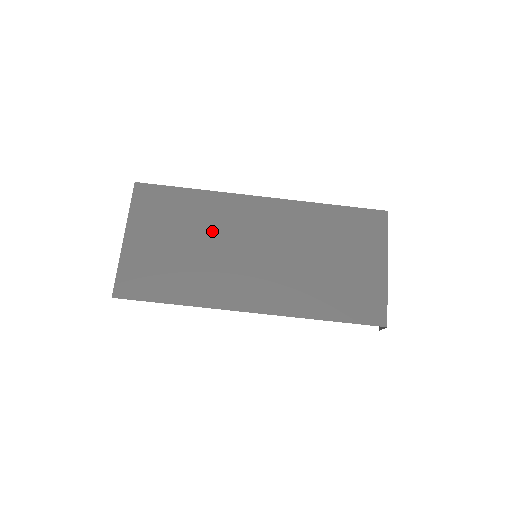
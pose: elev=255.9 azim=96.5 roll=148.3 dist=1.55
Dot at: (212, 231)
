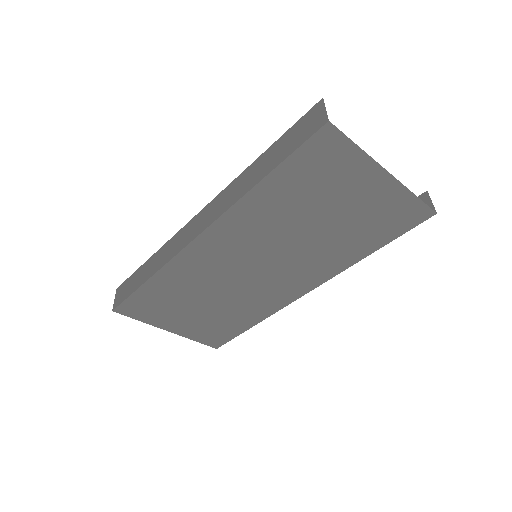
Dot at: (206, 286)
